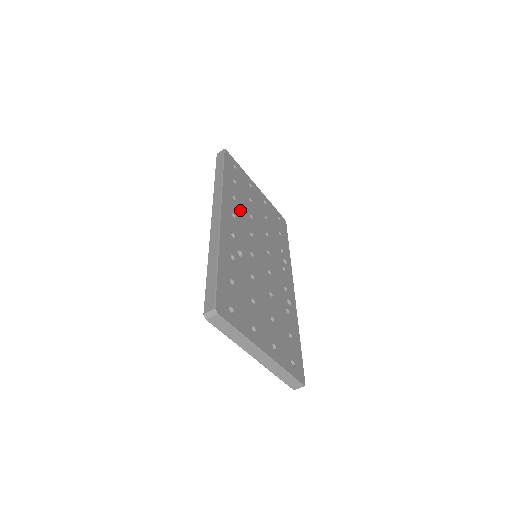
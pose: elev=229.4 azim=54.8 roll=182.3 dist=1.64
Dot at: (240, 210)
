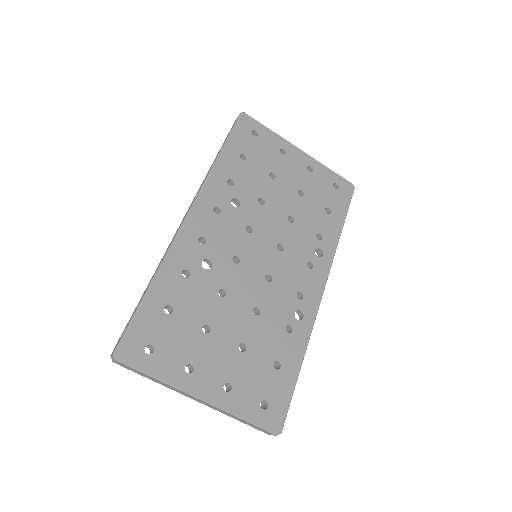
Dot at: (237, 198)
